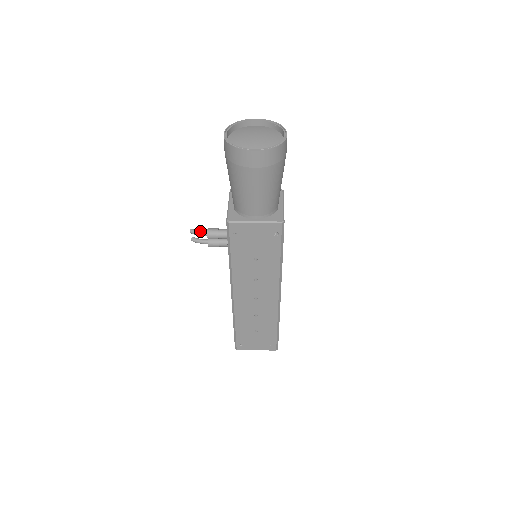
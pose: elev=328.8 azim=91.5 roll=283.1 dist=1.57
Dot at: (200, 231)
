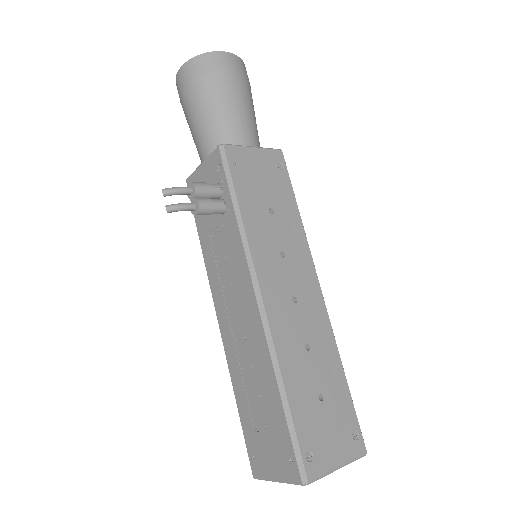
Dot at: (178, 187)
